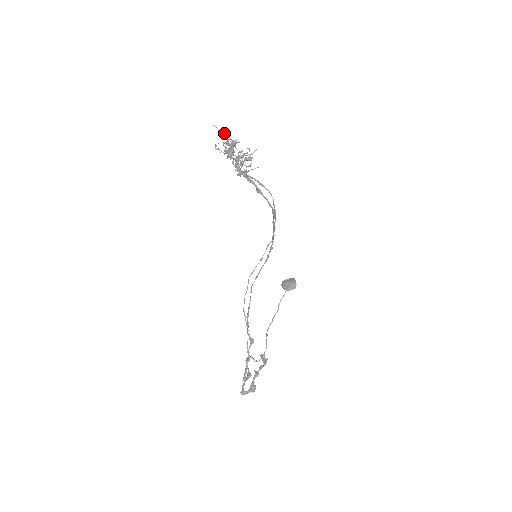
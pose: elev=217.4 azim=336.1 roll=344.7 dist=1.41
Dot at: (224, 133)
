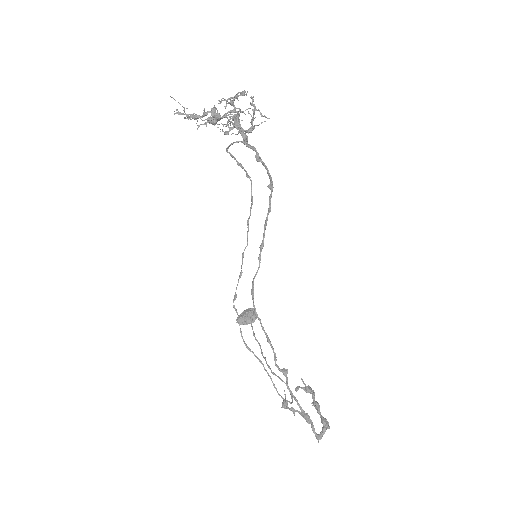
Dot at: (177, 112)
